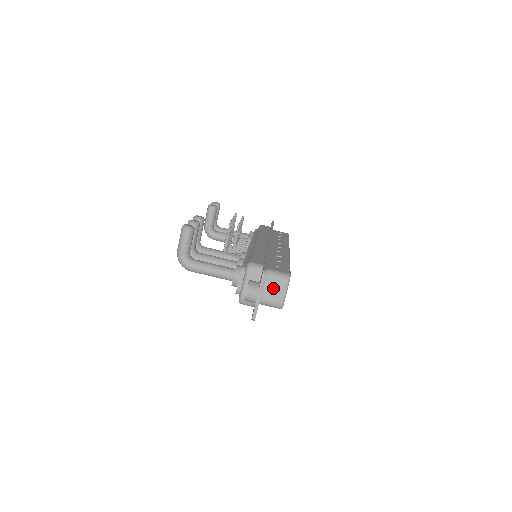
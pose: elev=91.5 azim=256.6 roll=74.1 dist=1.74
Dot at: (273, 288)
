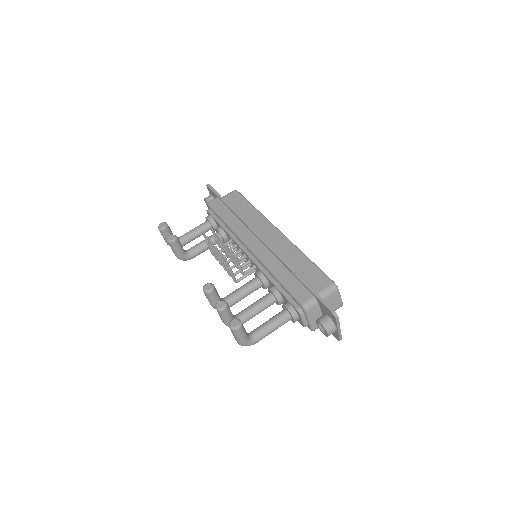
Dot at: (330, 303)
